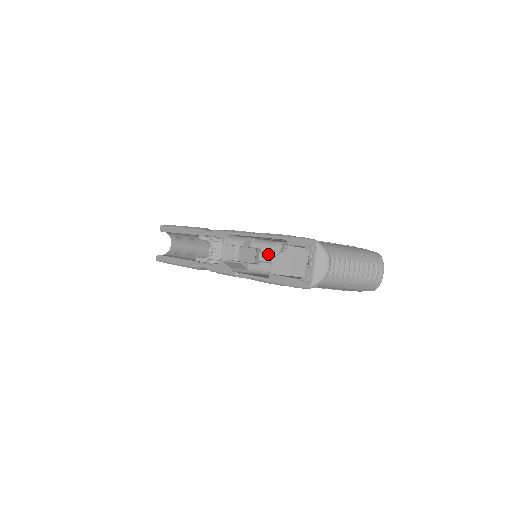
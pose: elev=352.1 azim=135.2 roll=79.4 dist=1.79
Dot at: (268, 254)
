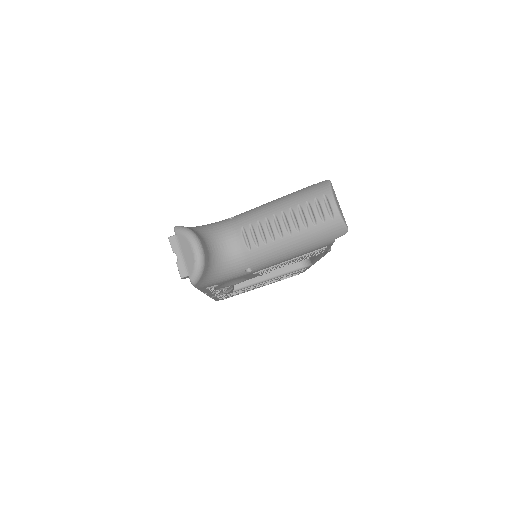
Dot at: occluded
